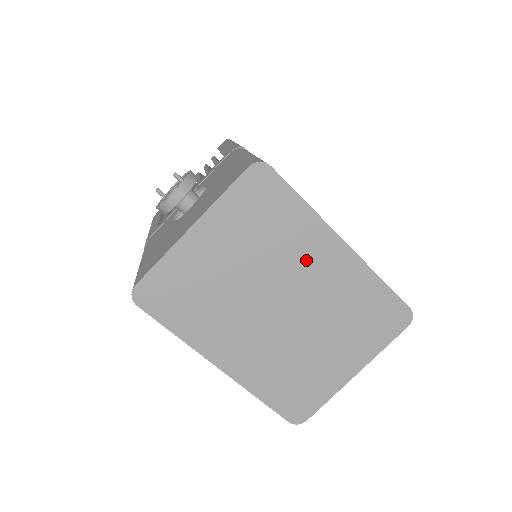
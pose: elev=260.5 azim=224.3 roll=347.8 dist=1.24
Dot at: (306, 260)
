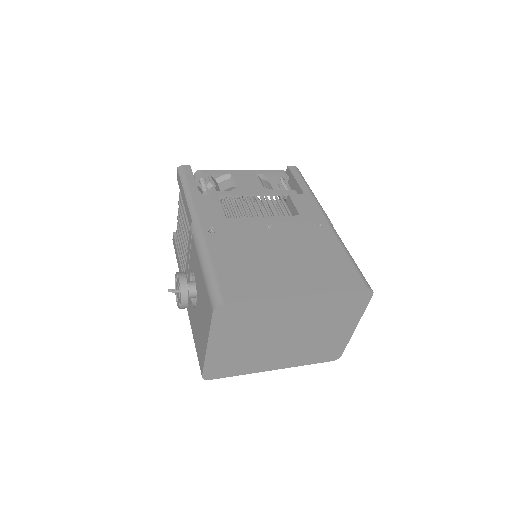
Dot at: (283, 316)
